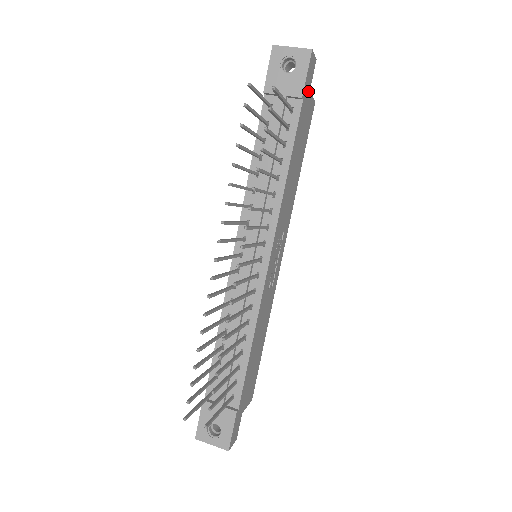
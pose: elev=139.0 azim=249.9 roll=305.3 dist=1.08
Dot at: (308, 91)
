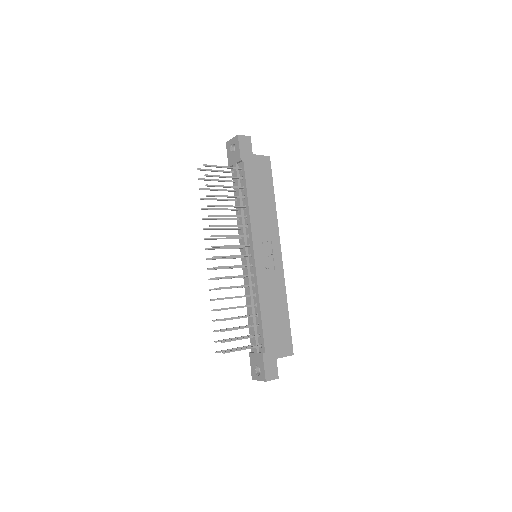
Dot at: (250, 155)
